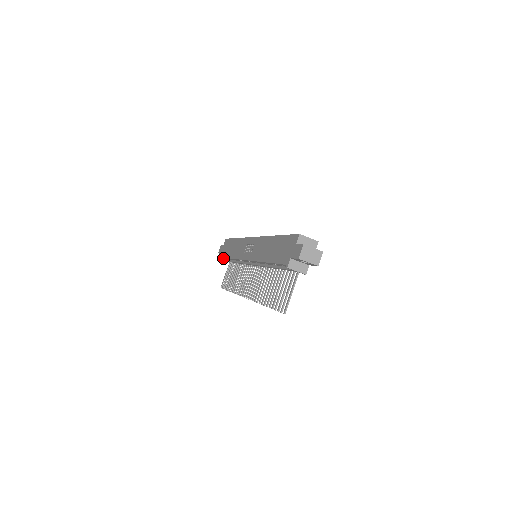
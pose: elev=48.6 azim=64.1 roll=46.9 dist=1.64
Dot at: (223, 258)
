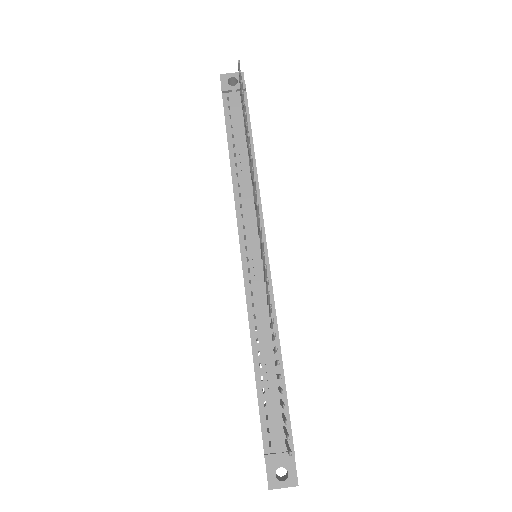
Dot at: (270, 450)
